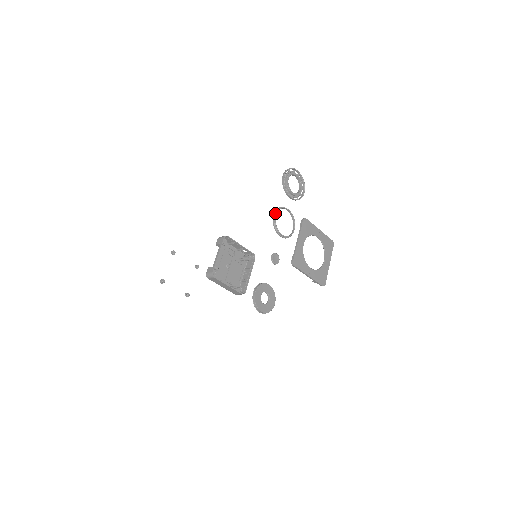
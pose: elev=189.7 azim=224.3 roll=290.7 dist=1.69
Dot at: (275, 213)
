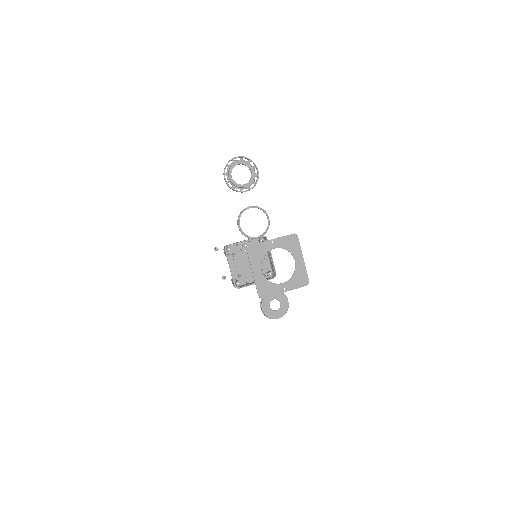
Dot at: (238, 225)
